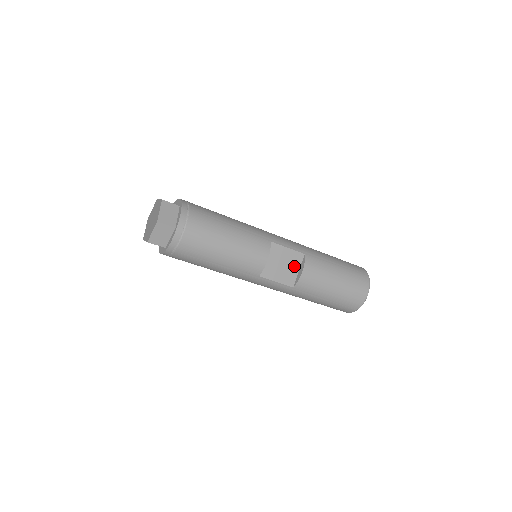
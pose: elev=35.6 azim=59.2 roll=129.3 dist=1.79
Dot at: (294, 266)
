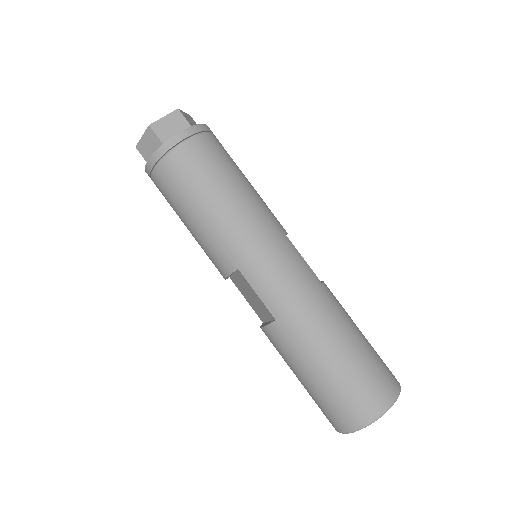
Dot at: occluded
